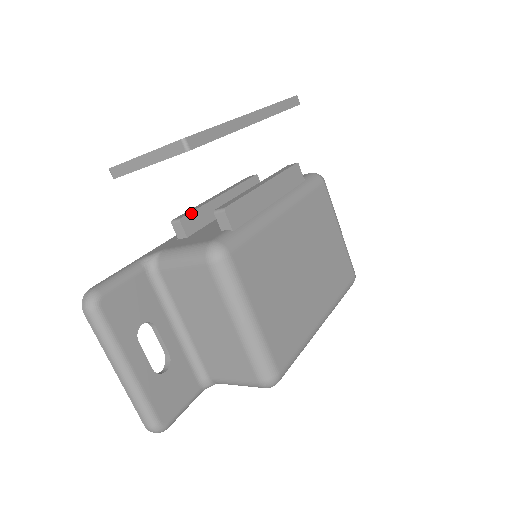
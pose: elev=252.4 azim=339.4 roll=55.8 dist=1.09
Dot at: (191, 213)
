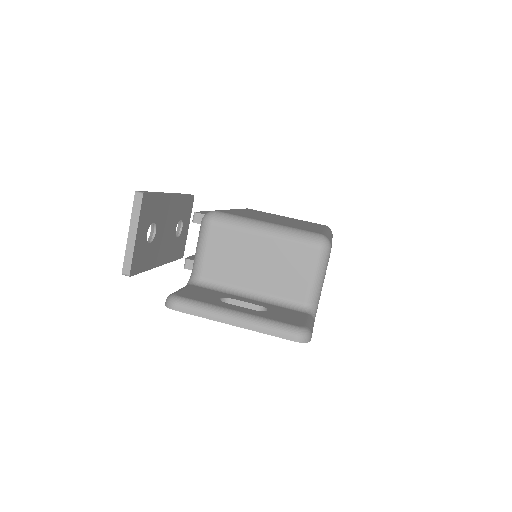
Dot at: (190, 257)
